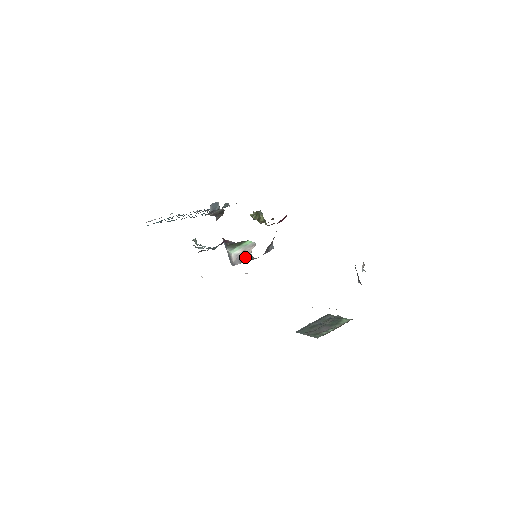
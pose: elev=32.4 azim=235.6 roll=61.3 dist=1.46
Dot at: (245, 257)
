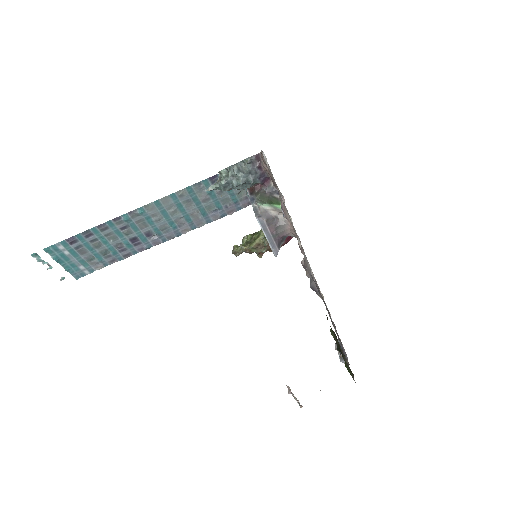
Dot at: (273, 217)
